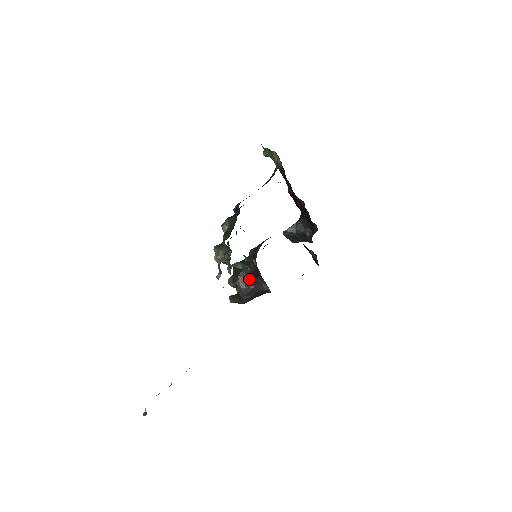
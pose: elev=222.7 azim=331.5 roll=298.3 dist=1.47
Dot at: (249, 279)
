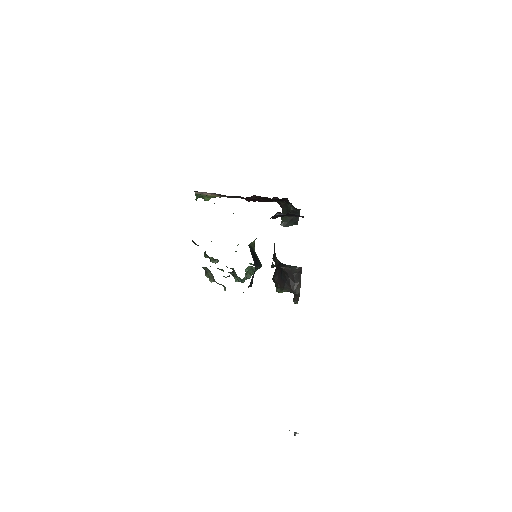
Dot at: (282, 276)
